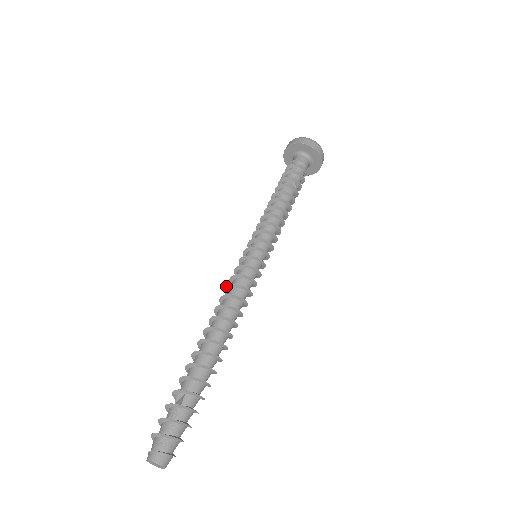
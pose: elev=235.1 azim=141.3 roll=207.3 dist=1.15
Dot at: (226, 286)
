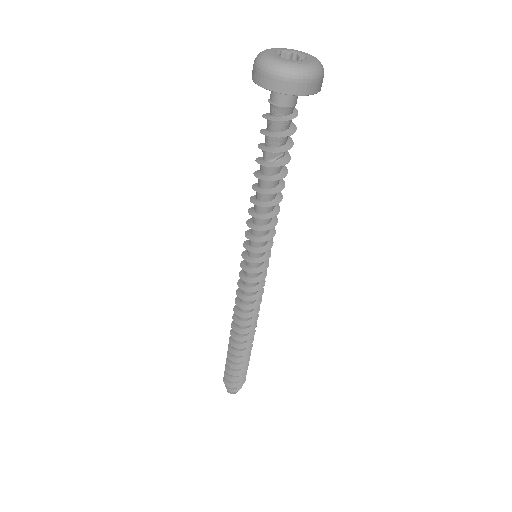
Dot at: (236, 291)
